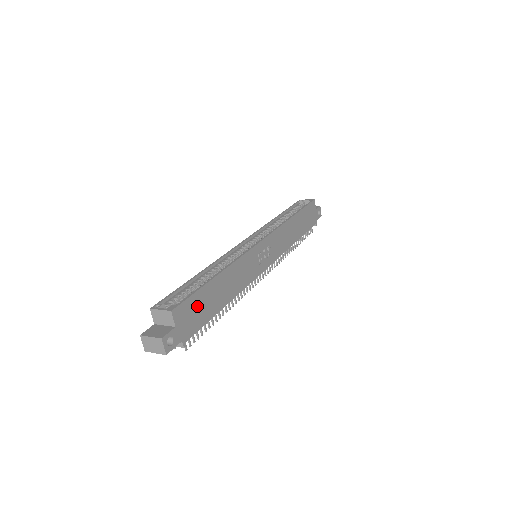
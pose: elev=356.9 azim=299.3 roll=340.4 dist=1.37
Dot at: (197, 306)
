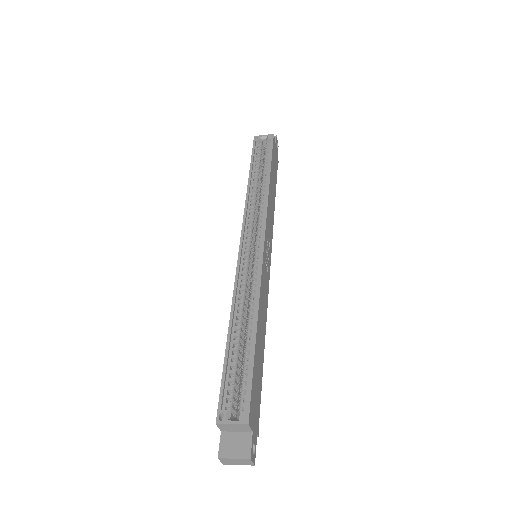
Dot at: (255, 386)
